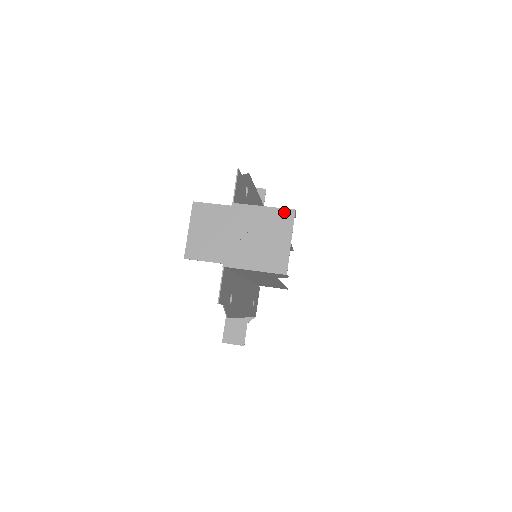
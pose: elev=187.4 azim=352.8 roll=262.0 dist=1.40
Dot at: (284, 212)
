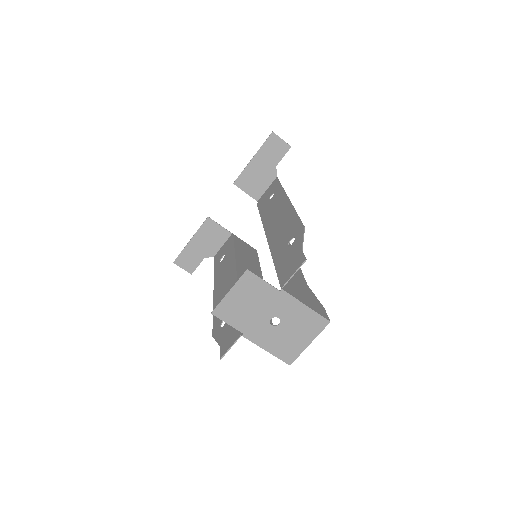
Dot at: (320, 319)
